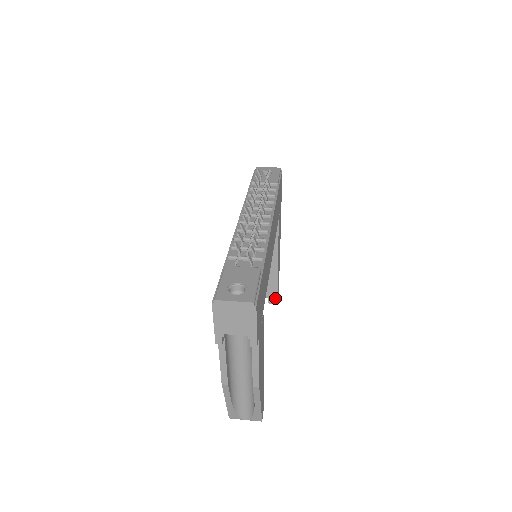
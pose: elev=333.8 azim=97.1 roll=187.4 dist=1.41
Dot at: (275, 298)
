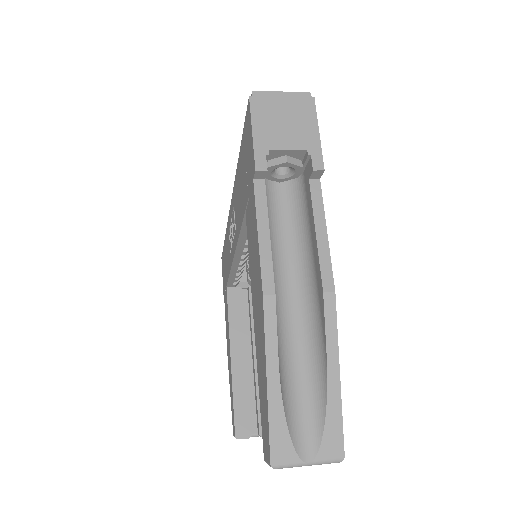
Dot at: occluded
